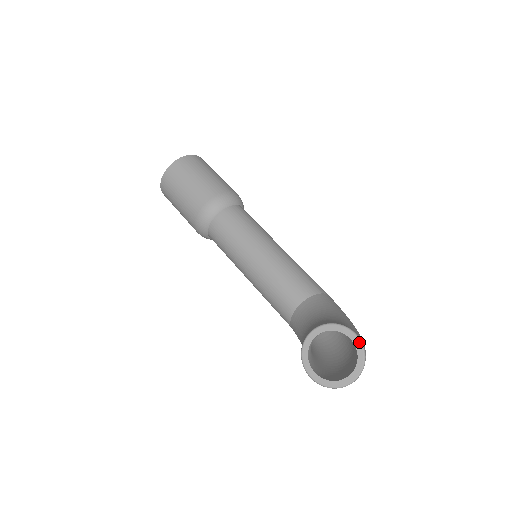
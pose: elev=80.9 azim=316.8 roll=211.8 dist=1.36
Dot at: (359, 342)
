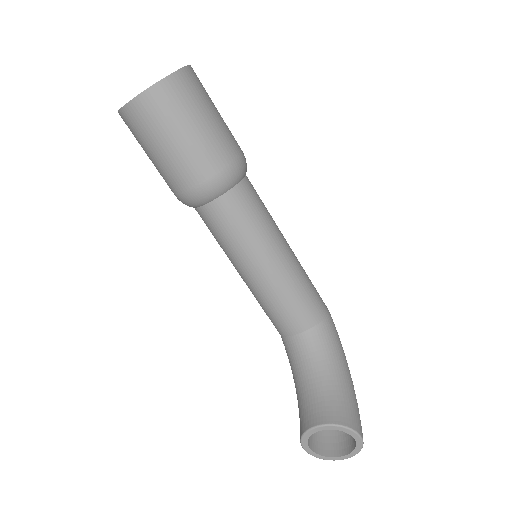
Dot at: (361, 442)
